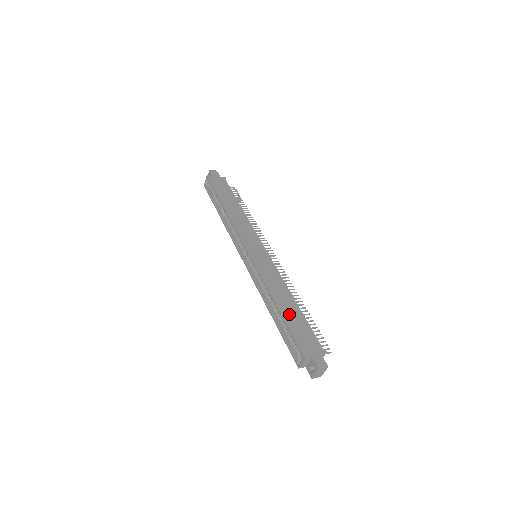
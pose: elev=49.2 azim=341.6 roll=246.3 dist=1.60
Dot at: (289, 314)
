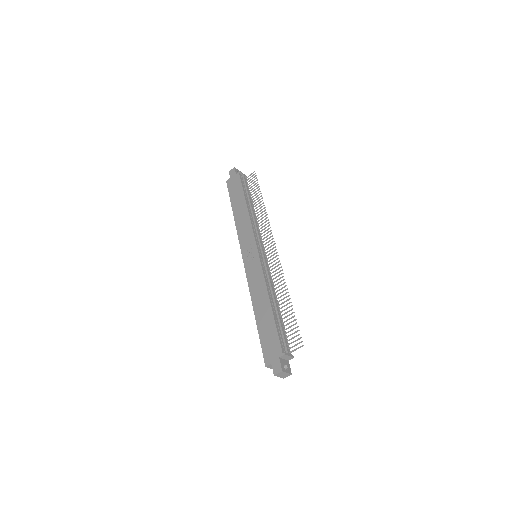
Dot at: (262, 321)
